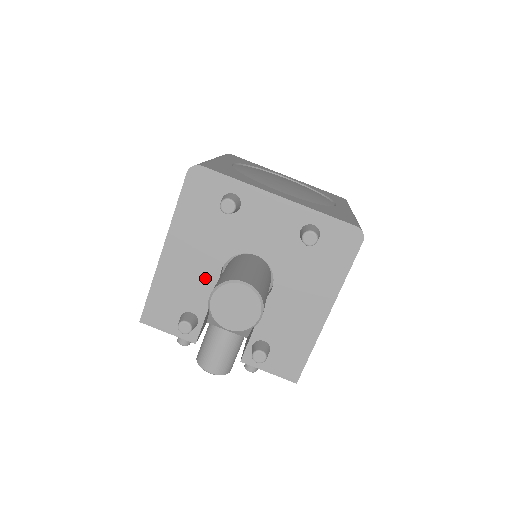
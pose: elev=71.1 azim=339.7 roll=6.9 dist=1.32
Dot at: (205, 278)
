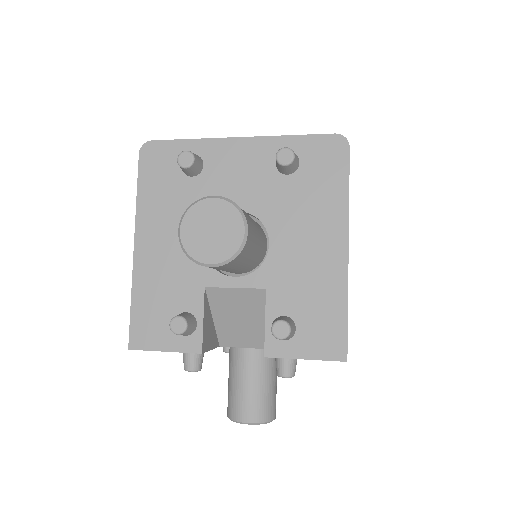
Dot at: (189, 262)
